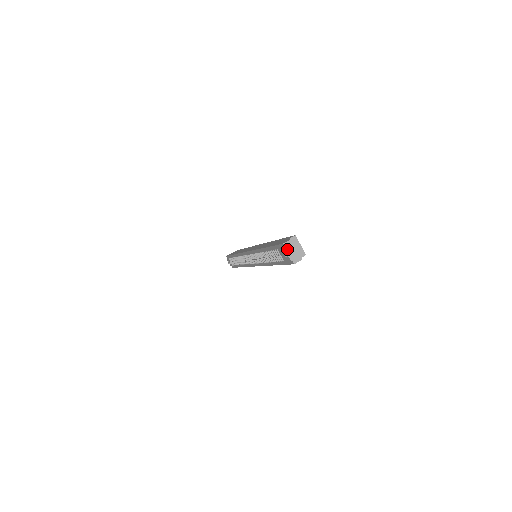
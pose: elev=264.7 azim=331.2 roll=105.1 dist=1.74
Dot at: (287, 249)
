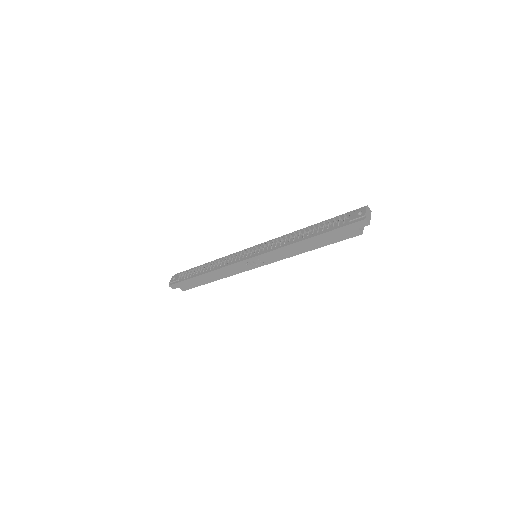
Dot at: (367, 210)
